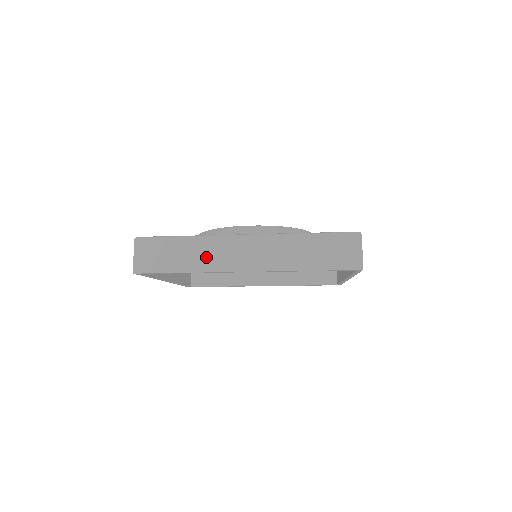
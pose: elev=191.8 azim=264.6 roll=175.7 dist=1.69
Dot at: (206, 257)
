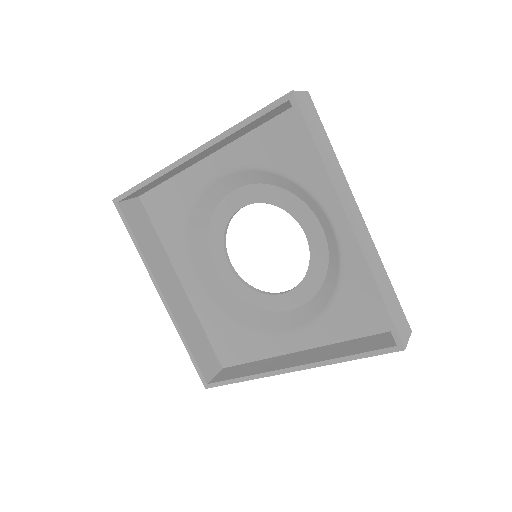
Dot at: occluded
